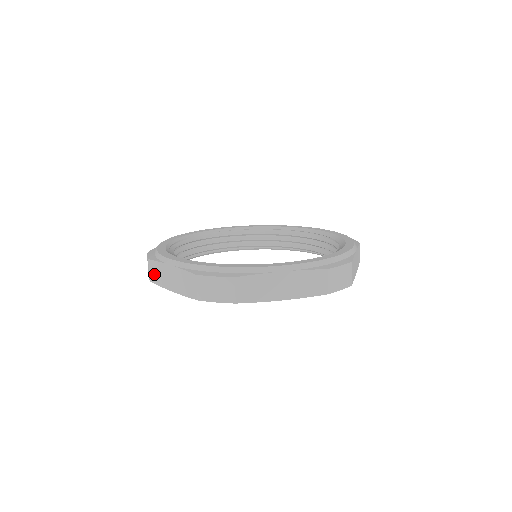
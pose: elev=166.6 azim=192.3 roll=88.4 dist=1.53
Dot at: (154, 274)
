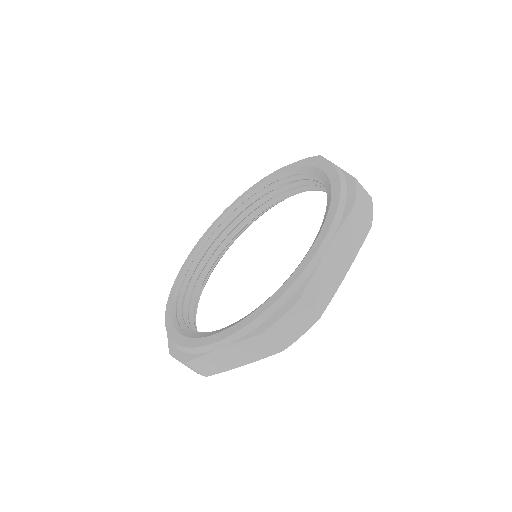
Dot at: (206, 368)
